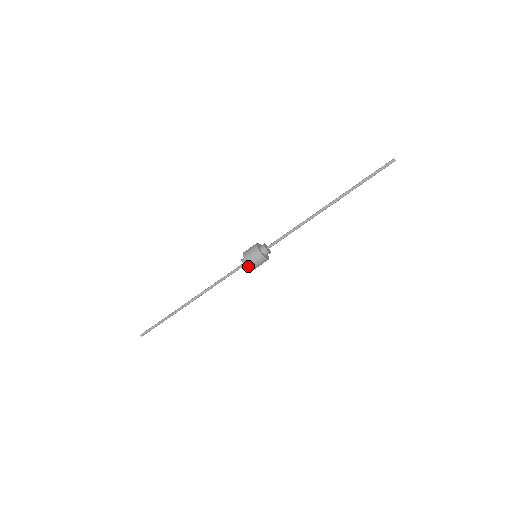
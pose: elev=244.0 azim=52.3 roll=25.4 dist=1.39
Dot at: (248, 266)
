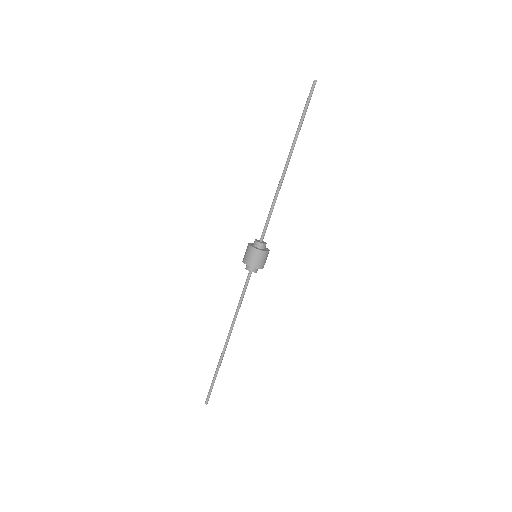
Dot at: (252, 269)
